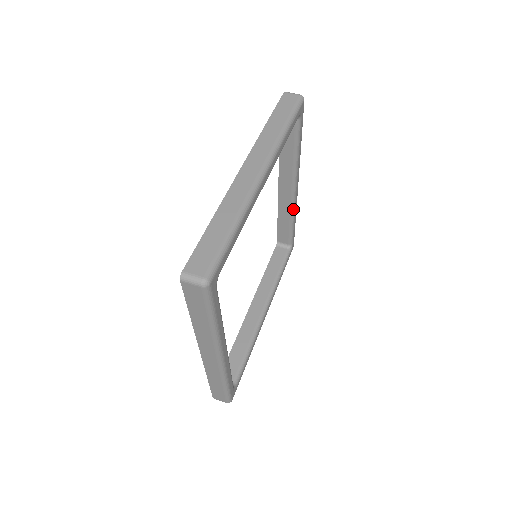
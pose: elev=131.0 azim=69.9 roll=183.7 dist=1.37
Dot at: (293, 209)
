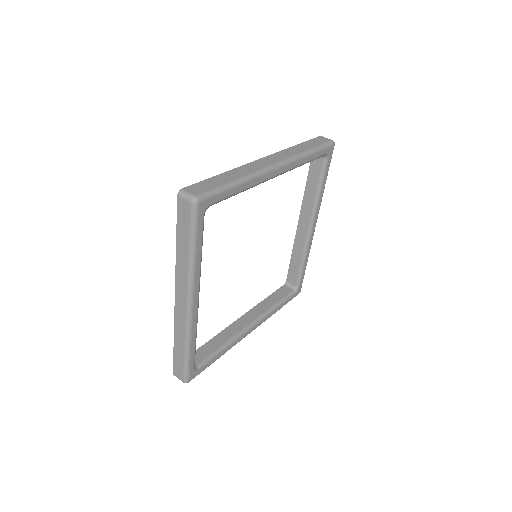
Dot at: (306, 248)
